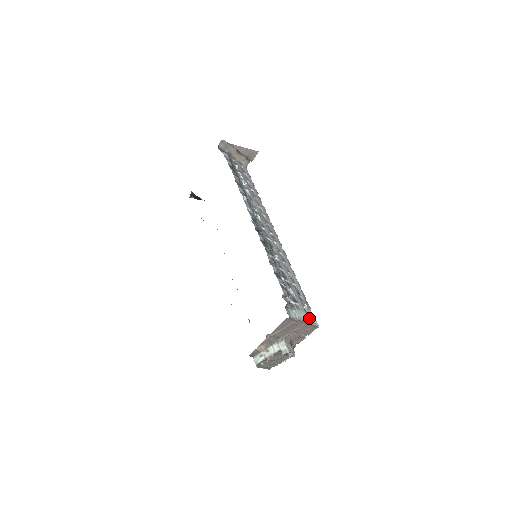
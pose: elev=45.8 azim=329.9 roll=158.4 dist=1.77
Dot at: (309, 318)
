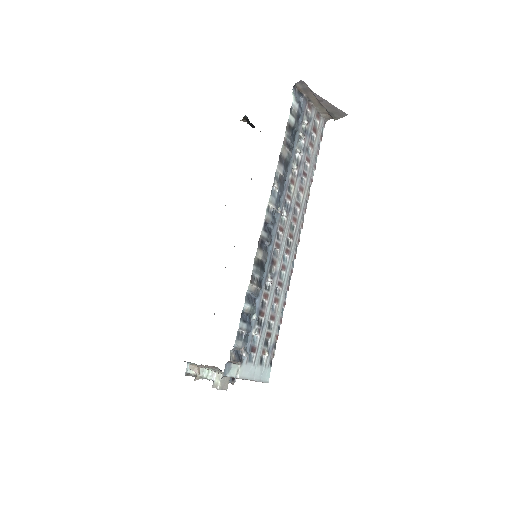
Dot at: (259, 373)
